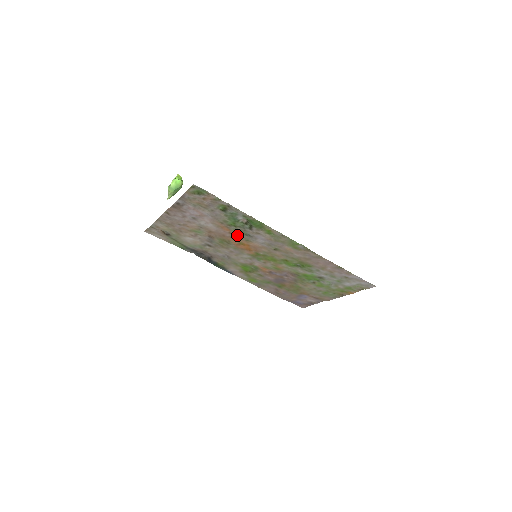
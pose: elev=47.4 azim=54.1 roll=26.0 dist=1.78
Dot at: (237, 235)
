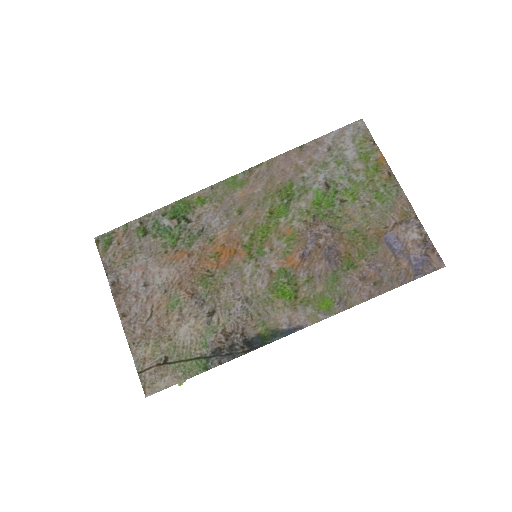
Dot at: (196, 249)
